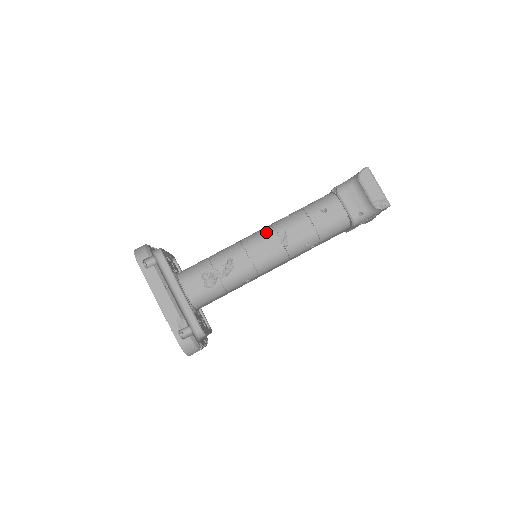
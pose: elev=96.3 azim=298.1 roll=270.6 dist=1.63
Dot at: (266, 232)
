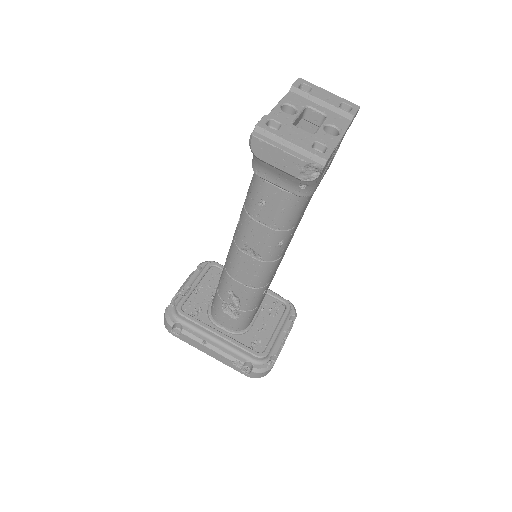
Dot at: (233, 252)
